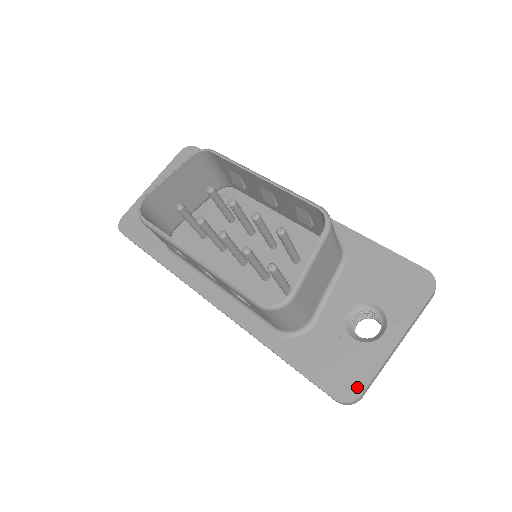
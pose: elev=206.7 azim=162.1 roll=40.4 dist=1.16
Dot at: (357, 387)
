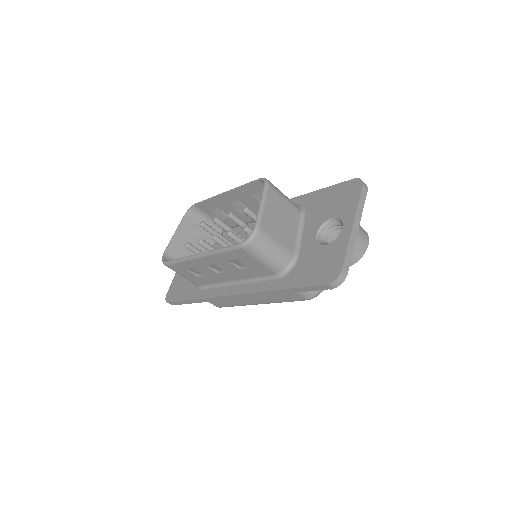
Dot at: (338, 267)
